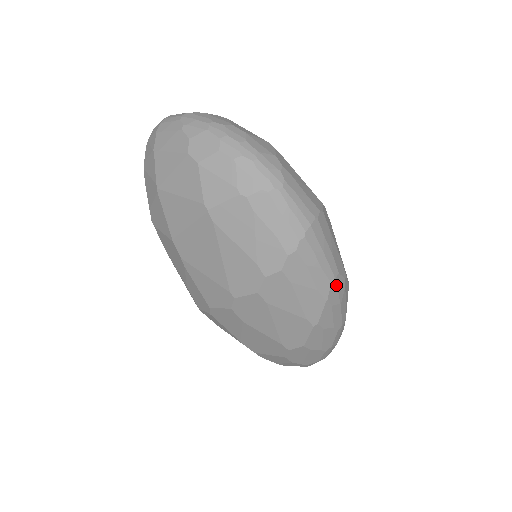
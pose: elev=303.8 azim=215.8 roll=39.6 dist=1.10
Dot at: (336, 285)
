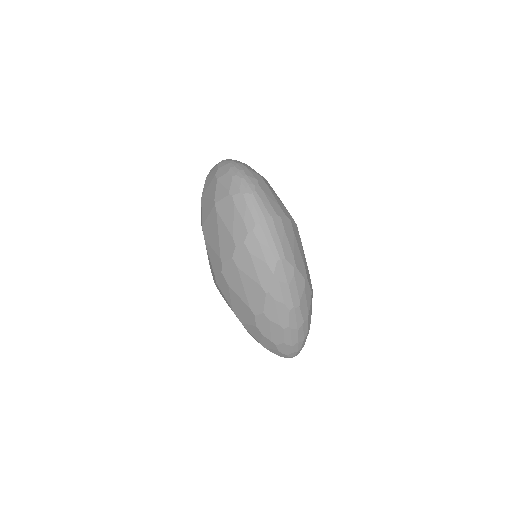
Dot at: (282, 266)
